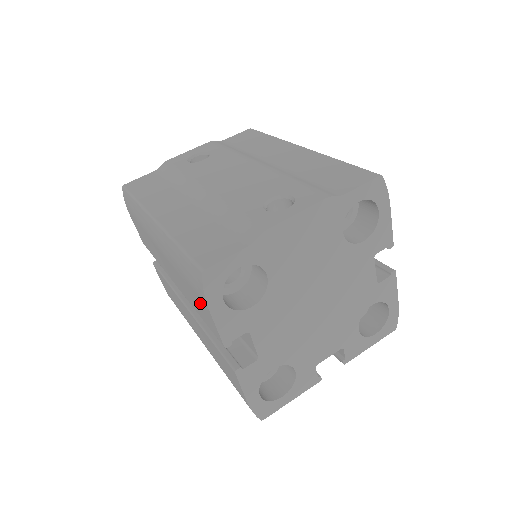
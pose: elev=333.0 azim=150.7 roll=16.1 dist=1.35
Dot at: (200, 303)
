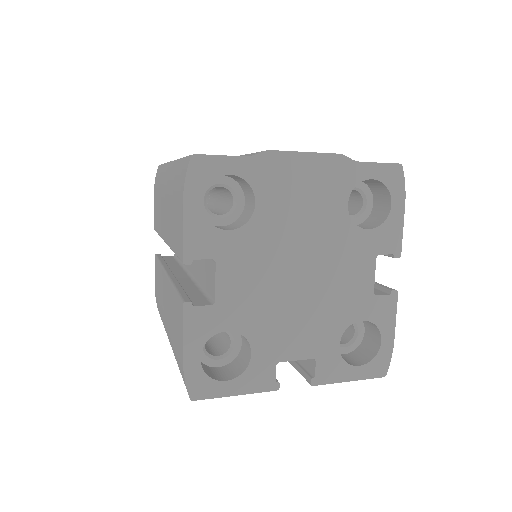
Dot at: (178, 212)
